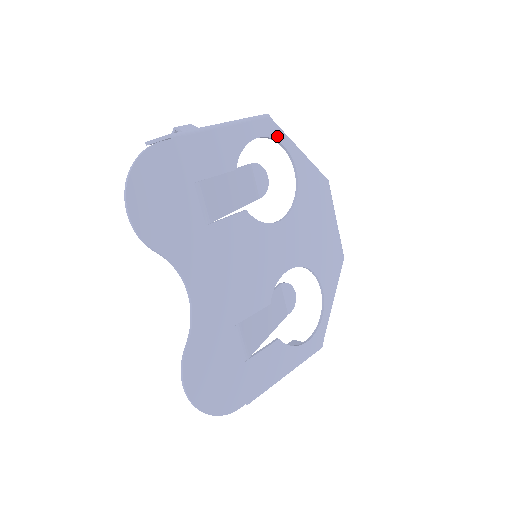
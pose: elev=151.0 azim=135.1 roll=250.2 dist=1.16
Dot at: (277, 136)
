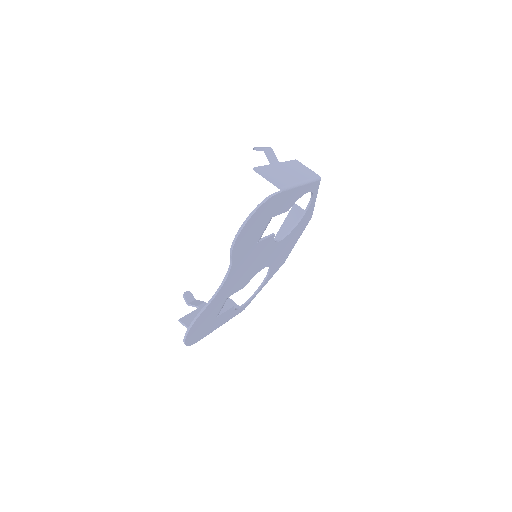
Dot at: (315, 191)
